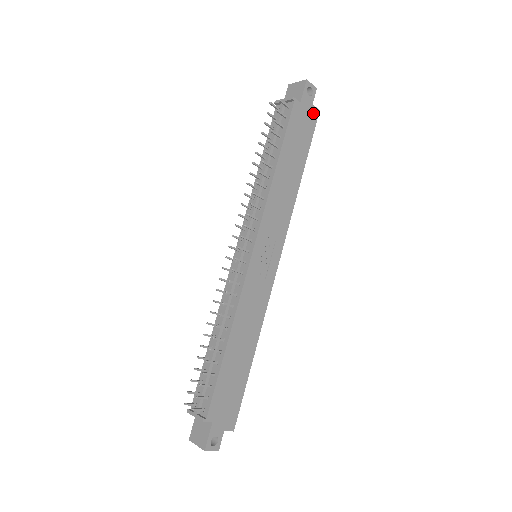
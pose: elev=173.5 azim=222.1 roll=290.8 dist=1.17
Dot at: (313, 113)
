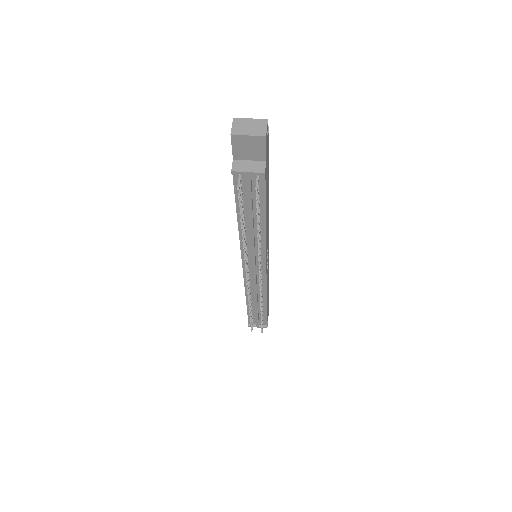
Dot at: (268, 141)
